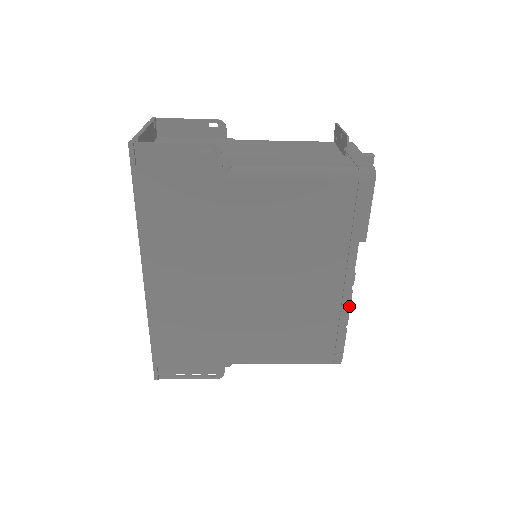
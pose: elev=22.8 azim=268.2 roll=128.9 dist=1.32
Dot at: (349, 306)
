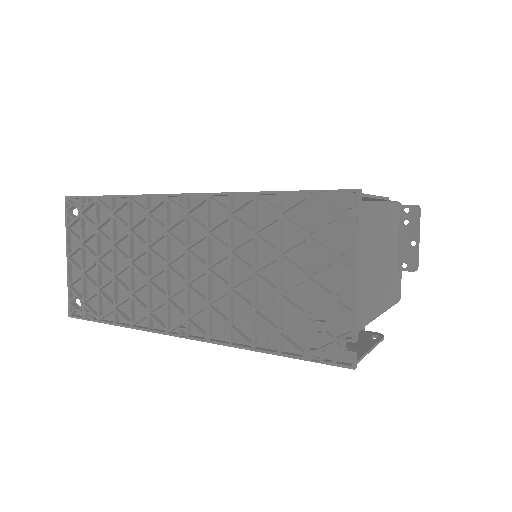
Dot at: occluded
